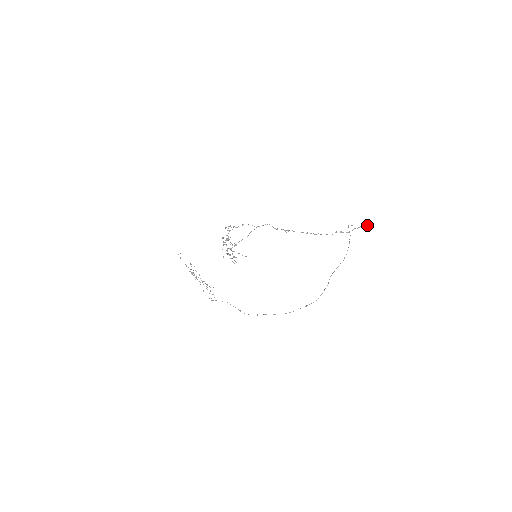
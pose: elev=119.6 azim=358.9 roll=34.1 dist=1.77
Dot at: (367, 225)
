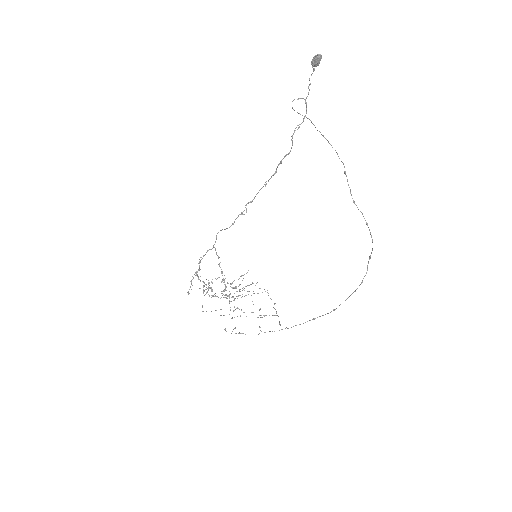
Dot at: (314, 63)
